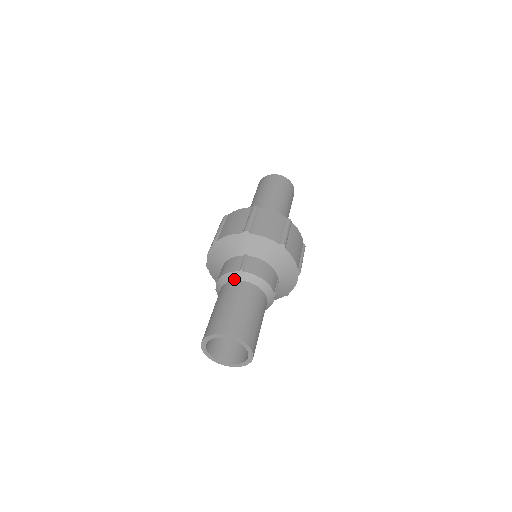
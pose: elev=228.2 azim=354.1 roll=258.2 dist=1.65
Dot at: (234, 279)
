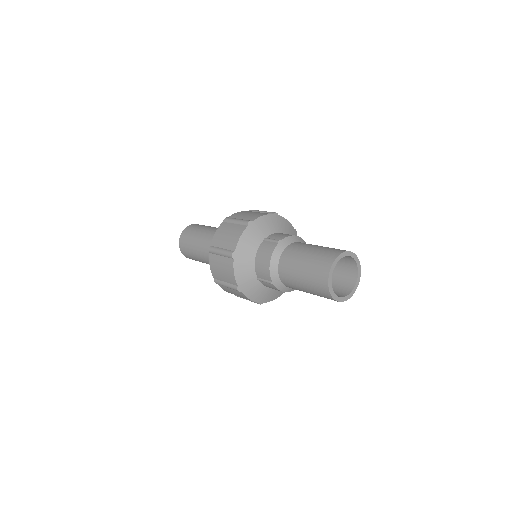
Dot at: (282, 251)
